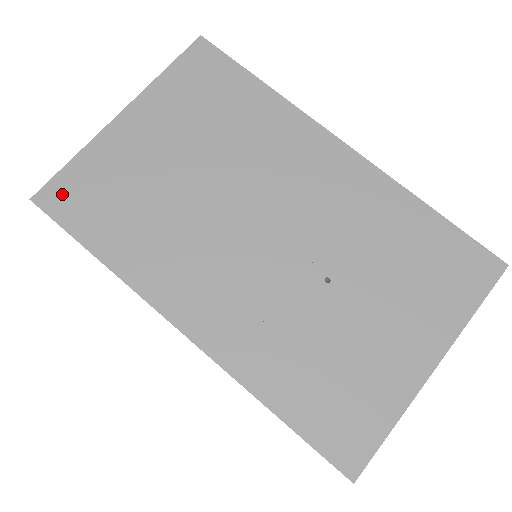
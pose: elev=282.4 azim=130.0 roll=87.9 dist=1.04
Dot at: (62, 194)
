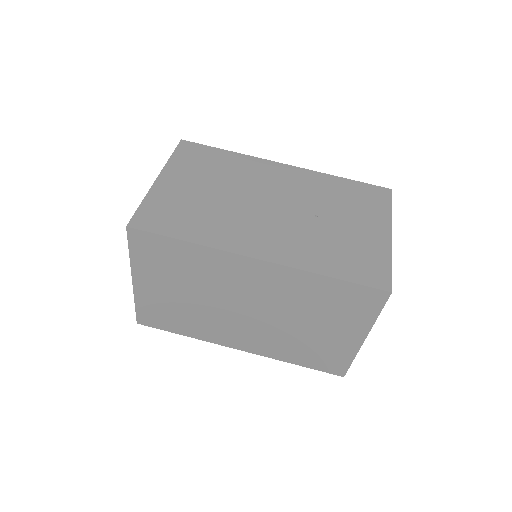
Dot at: (145, 219)
